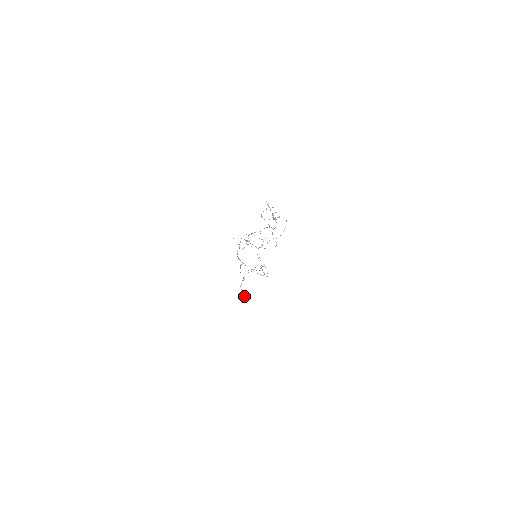
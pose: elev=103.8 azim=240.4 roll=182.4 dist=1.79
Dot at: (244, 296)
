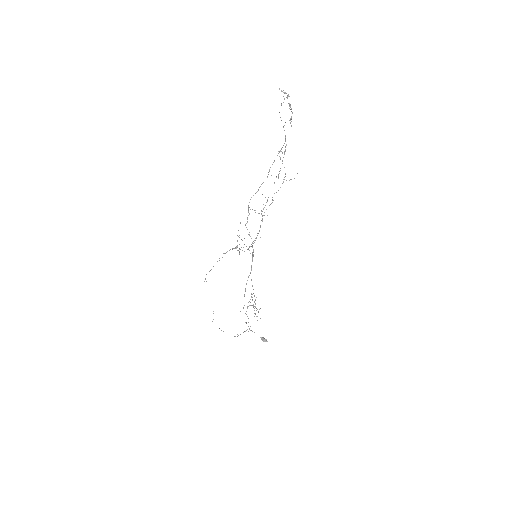
Dot at: (263, 338)
